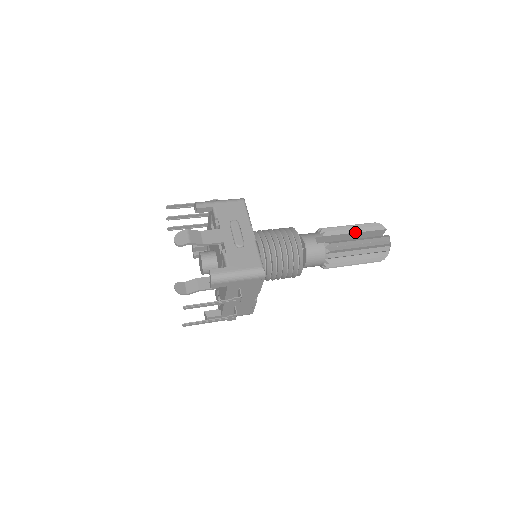
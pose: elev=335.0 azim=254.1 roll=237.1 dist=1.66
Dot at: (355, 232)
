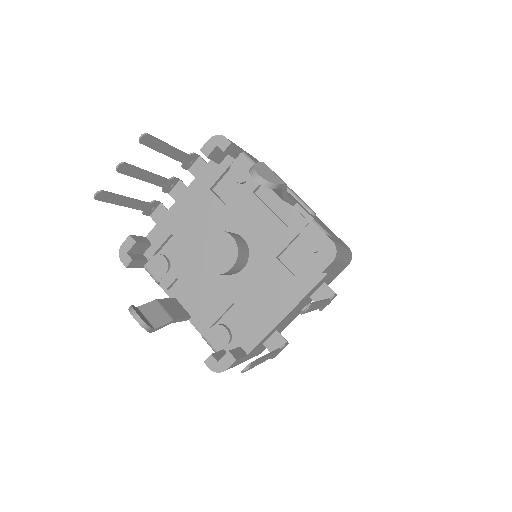
Dot at: occluded
